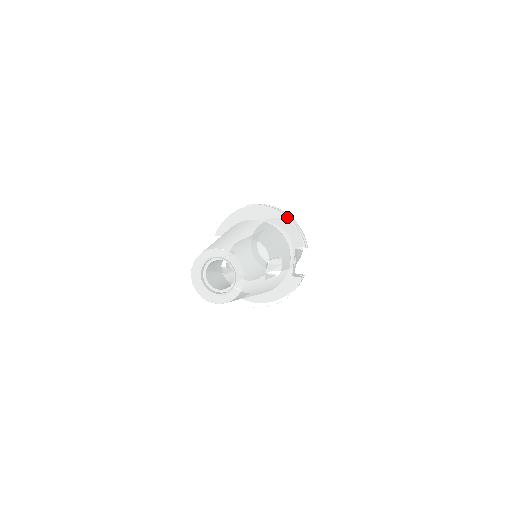
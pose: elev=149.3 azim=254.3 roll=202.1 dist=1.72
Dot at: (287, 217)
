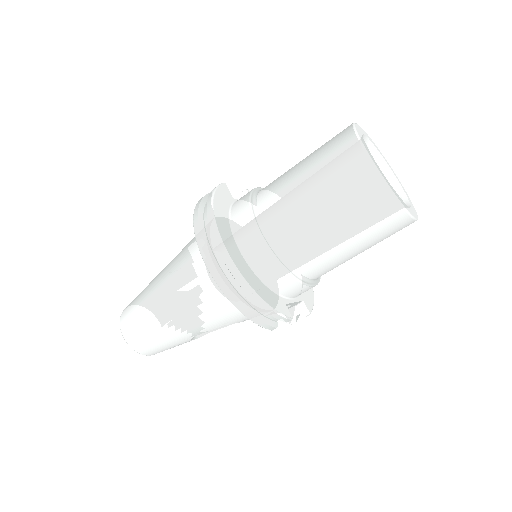
Dot at: occluded
